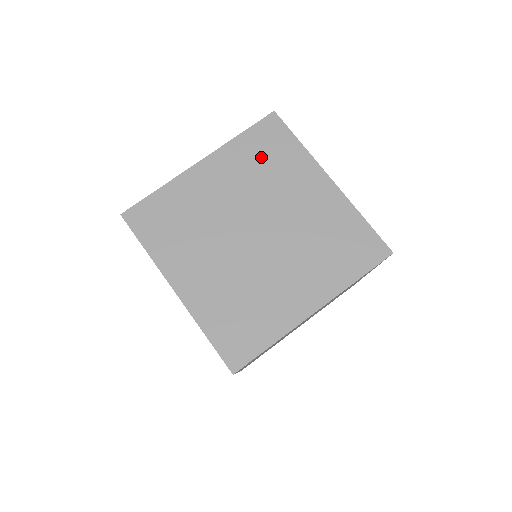
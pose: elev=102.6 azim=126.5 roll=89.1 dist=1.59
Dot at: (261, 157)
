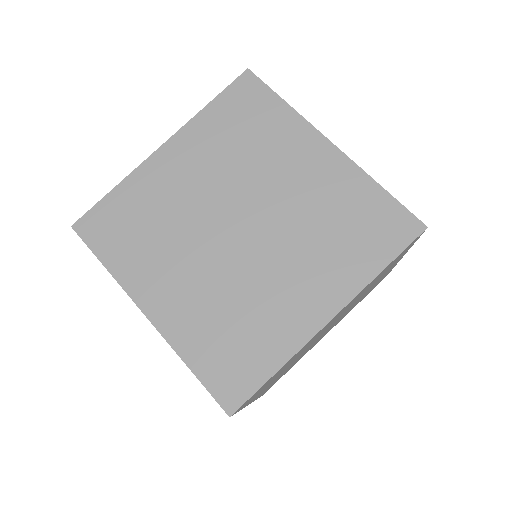
Dot at: (237, 128)
